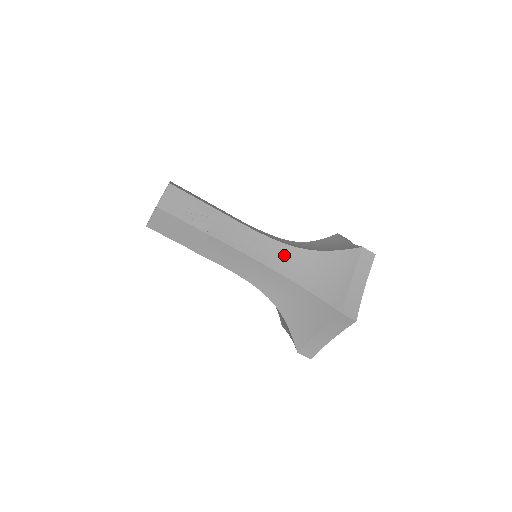
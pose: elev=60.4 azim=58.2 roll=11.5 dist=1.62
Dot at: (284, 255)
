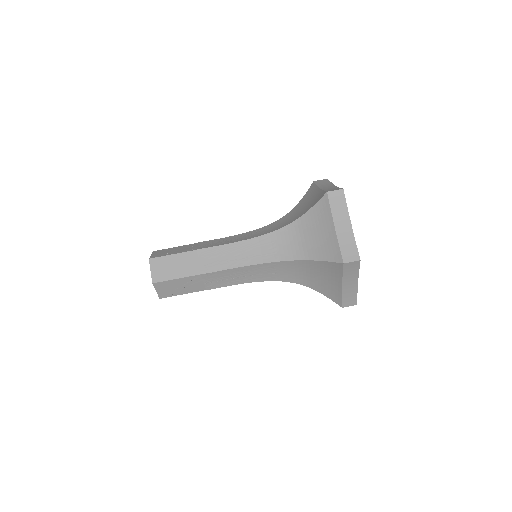
Dot at: (268, 228)
